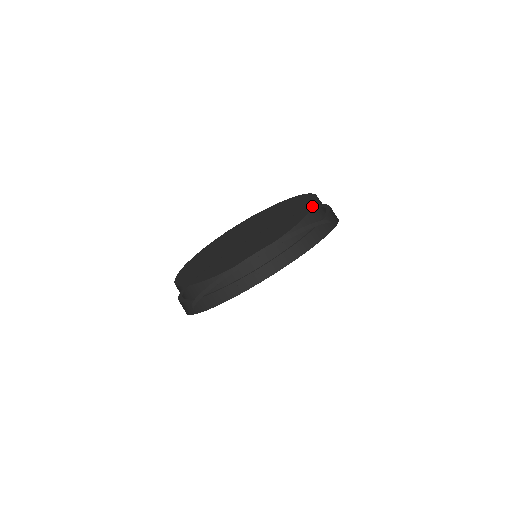
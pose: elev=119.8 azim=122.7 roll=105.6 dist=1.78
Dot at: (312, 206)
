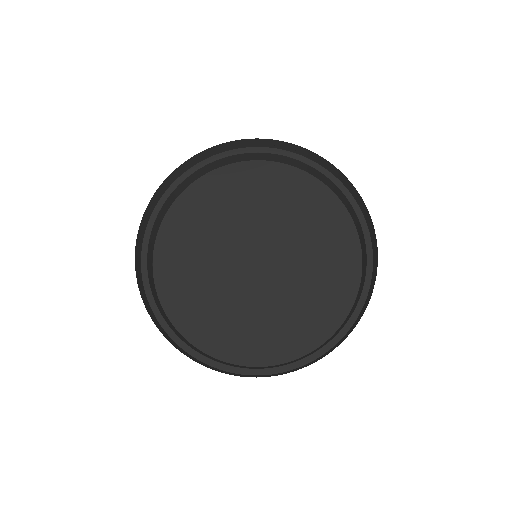
Dot at: (358, 258)
